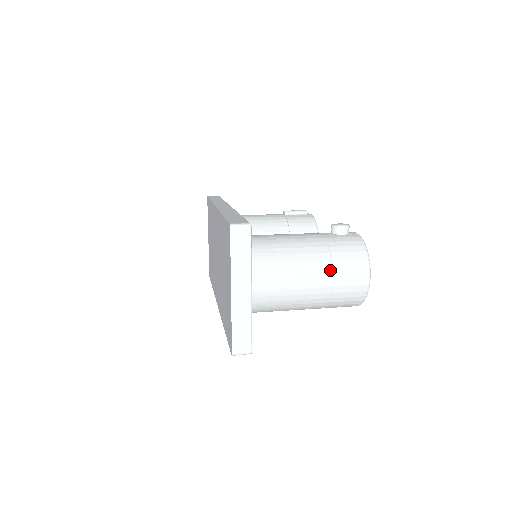
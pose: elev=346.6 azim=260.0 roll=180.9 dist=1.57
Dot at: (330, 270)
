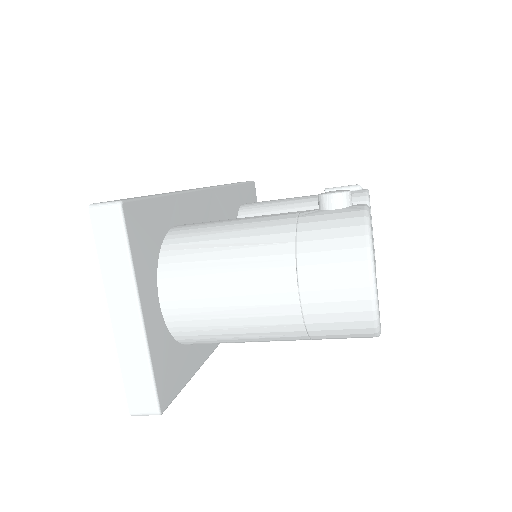
Dot at: (293, 273)
